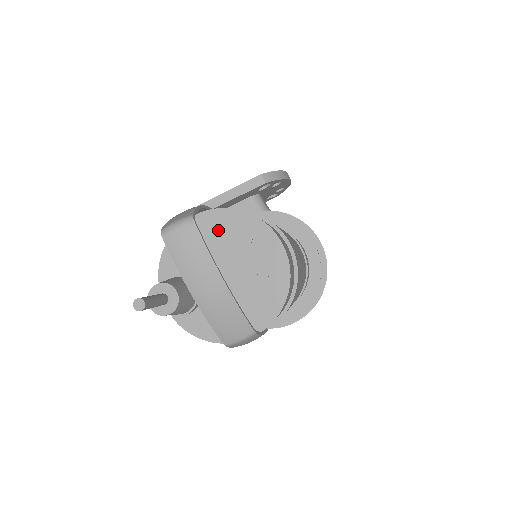
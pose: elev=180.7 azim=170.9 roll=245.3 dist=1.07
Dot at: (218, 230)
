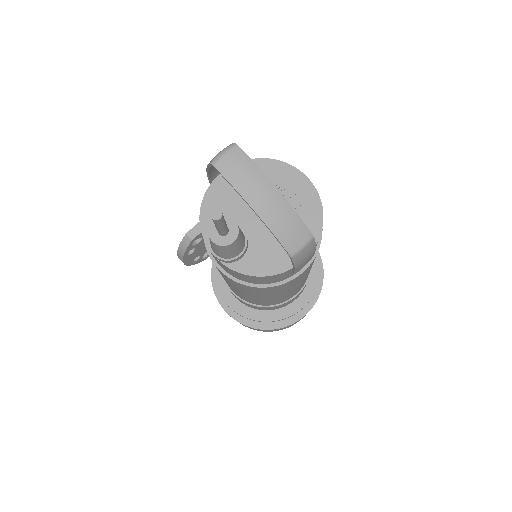
Dot at: occluded
